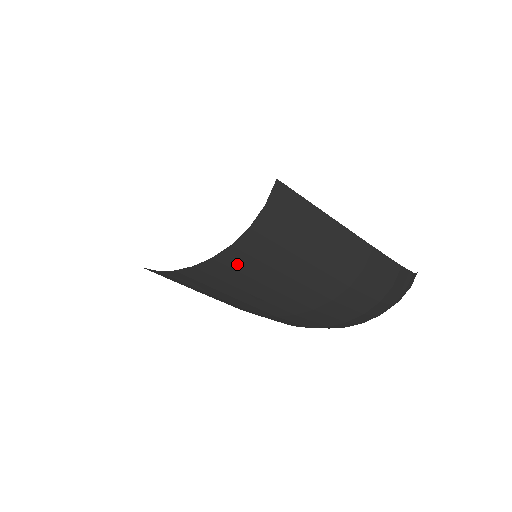
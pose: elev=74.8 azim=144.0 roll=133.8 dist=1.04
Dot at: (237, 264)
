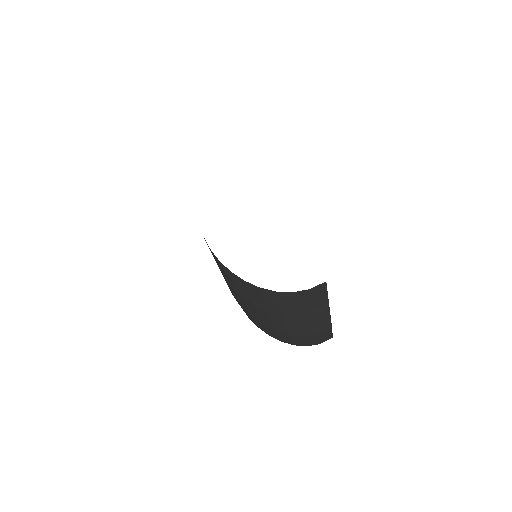
Dot at: (268, 297)
